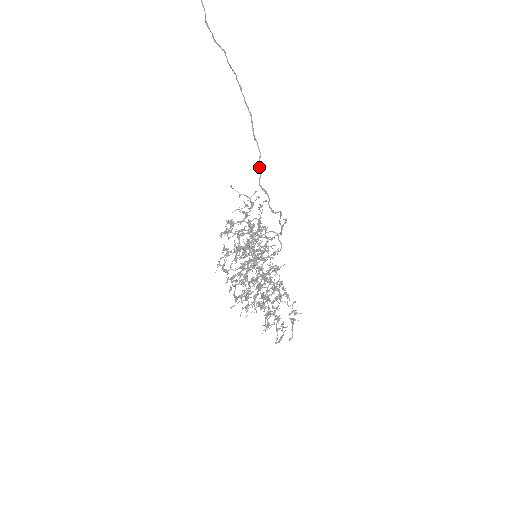
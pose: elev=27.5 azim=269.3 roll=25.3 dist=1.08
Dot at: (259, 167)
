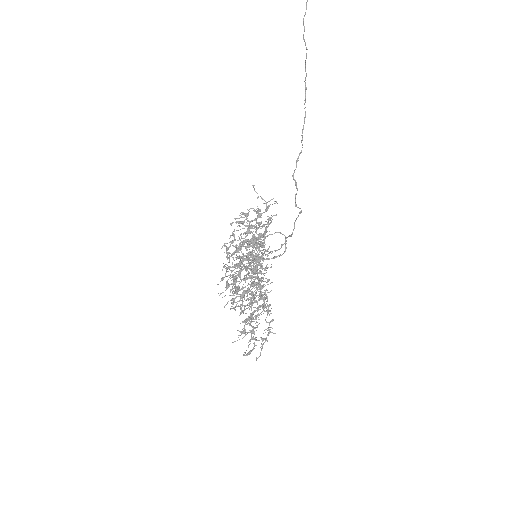
Dot at: (297, 161)
